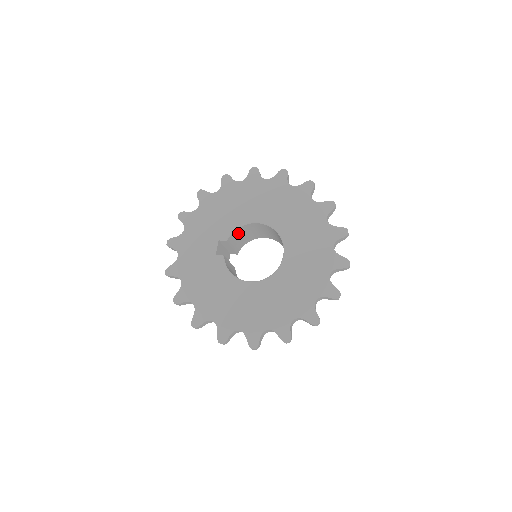
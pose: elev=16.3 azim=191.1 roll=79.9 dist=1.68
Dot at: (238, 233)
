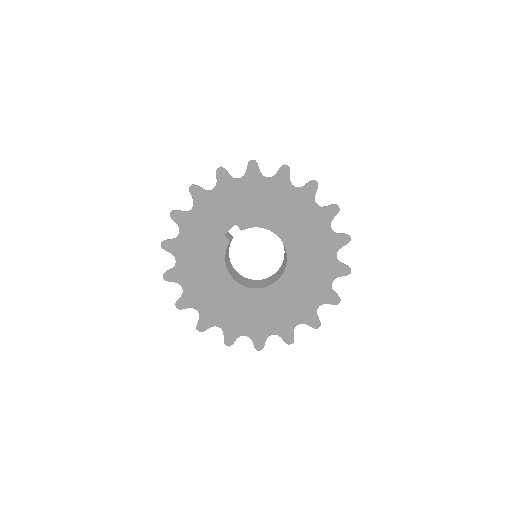
Dot at: occluded
